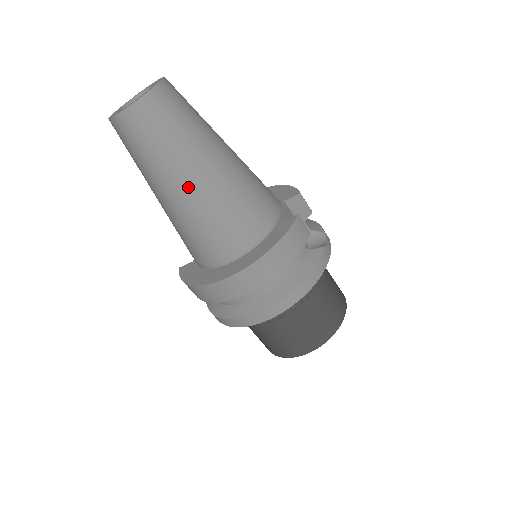
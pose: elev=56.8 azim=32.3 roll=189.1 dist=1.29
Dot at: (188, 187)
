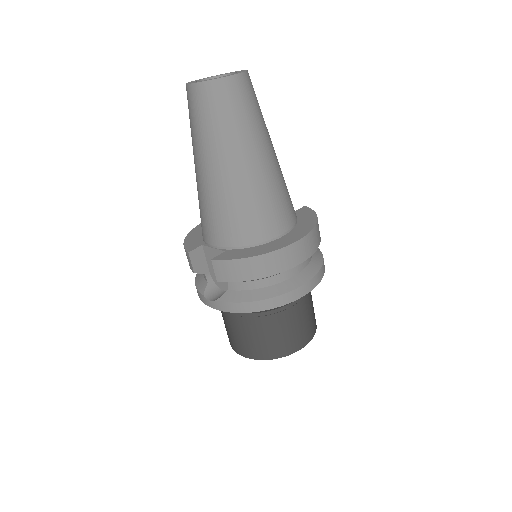
Dot at: (268, 156)
